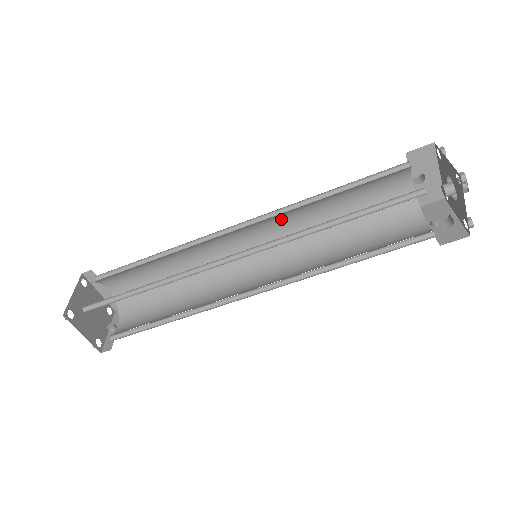
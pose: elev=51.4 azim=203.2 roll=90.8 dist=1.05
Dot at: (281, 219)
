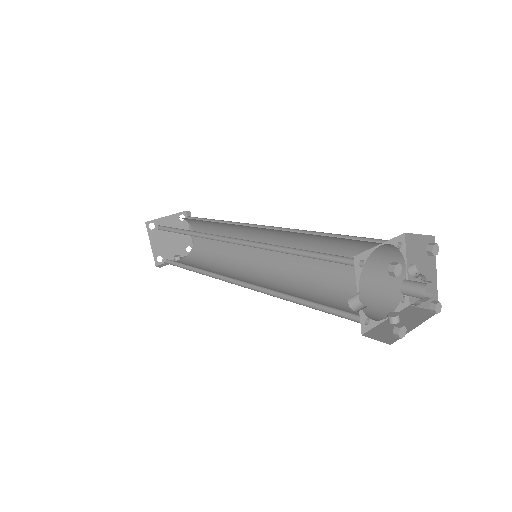
Dot at: (295, 240)
